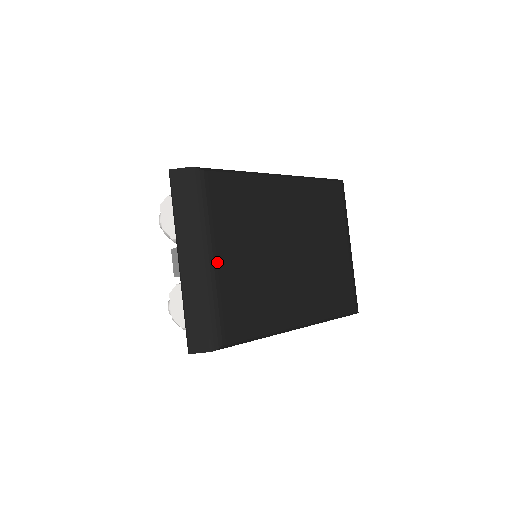
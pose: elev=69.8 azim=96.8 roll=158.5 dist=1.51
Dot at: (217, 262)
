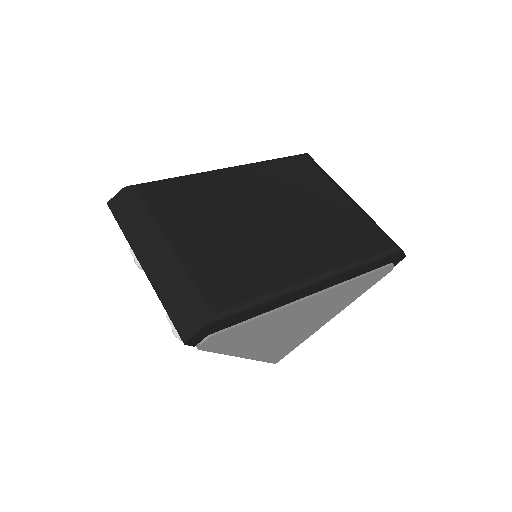
Dot at: (176, 246)
